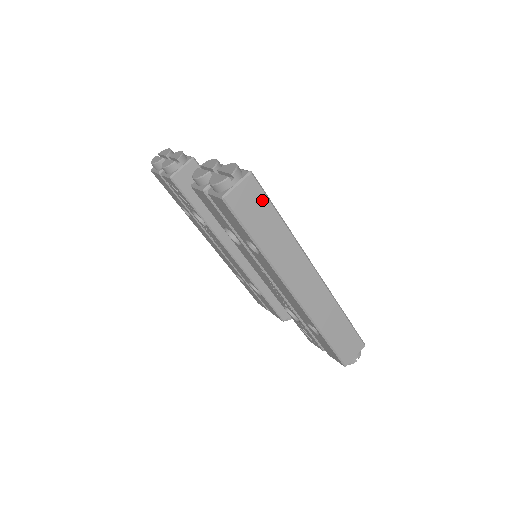
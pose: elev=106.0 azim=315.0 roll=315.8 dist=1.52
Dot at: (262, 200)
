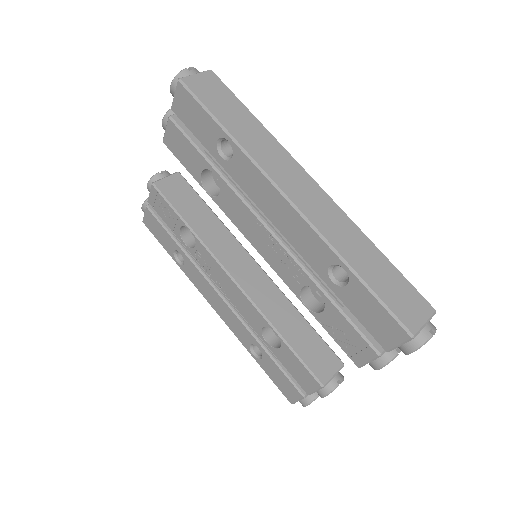
Dot at: (226, 93)
